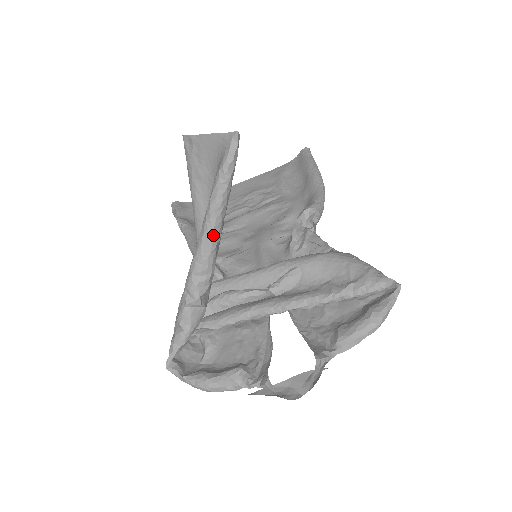
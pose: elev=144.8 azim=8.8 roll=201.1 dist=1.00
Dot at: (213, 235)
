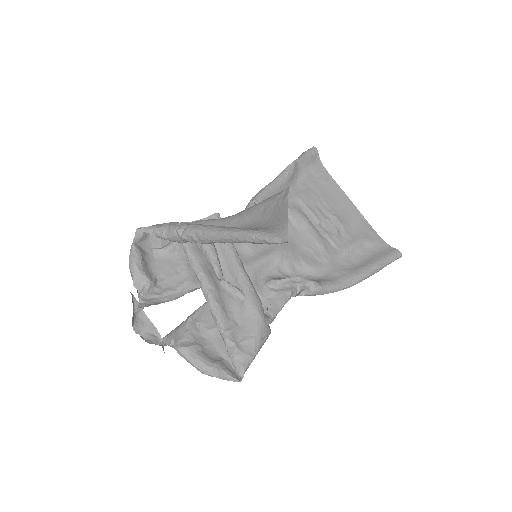
Dot at: (221, 239)
